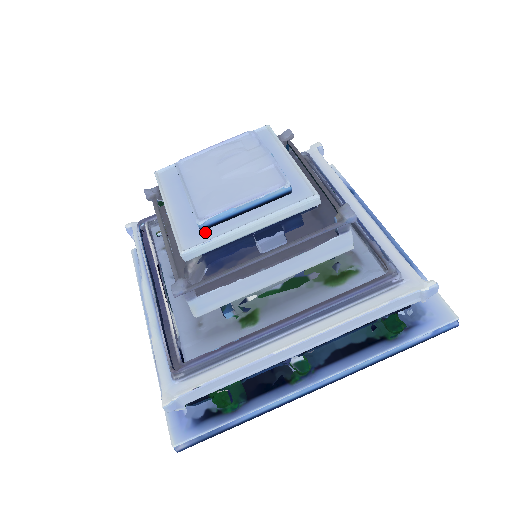
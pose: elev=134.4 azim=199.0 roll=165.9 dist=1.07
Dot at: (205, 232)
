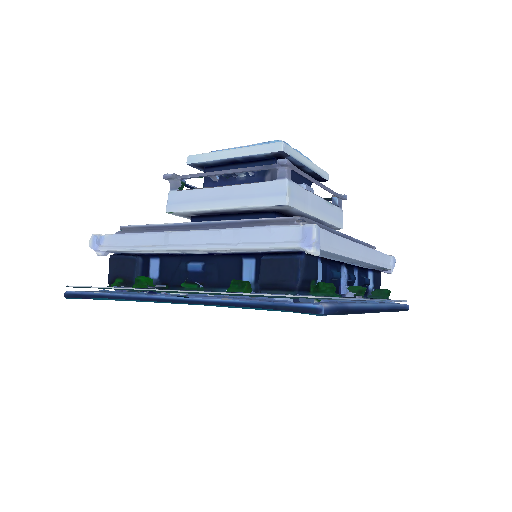
Dot at: occluded
